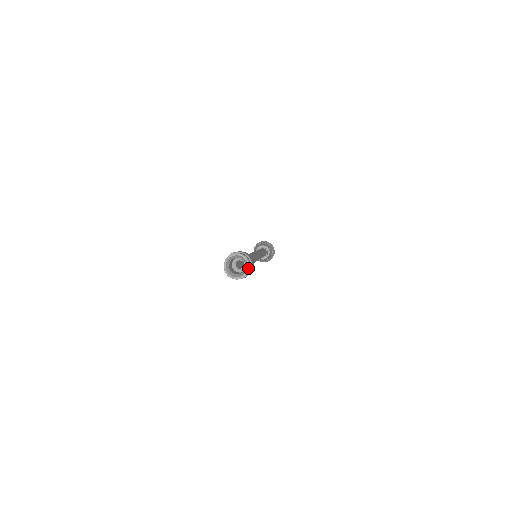
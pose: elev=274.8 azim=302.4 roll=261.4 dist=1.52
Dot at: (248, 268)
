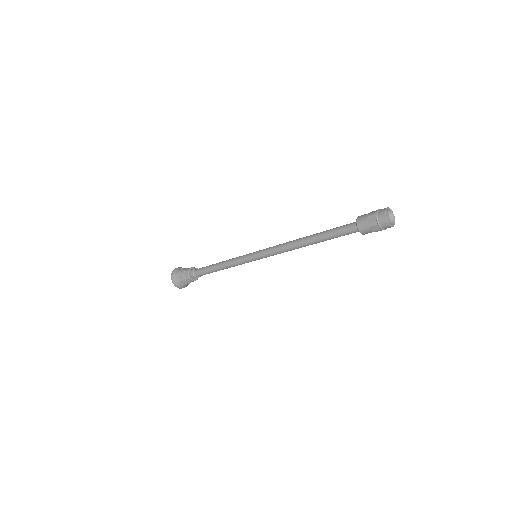
Dot at: (393, 225)
